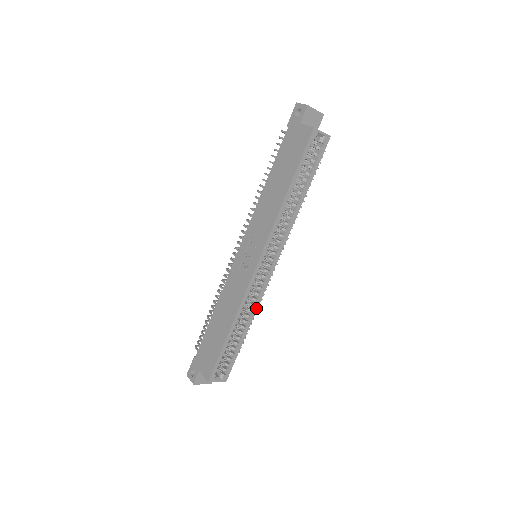
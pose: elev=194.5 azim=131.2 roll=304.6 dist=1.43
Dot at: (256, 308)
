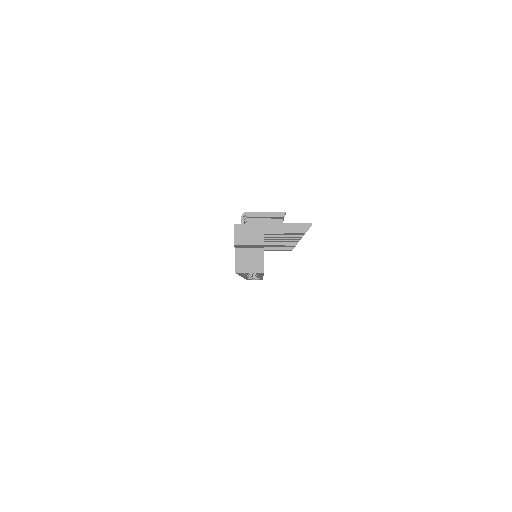
Dot at: (262, 278)
